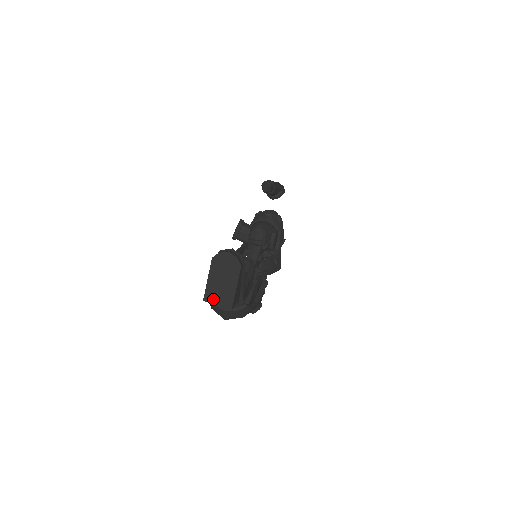
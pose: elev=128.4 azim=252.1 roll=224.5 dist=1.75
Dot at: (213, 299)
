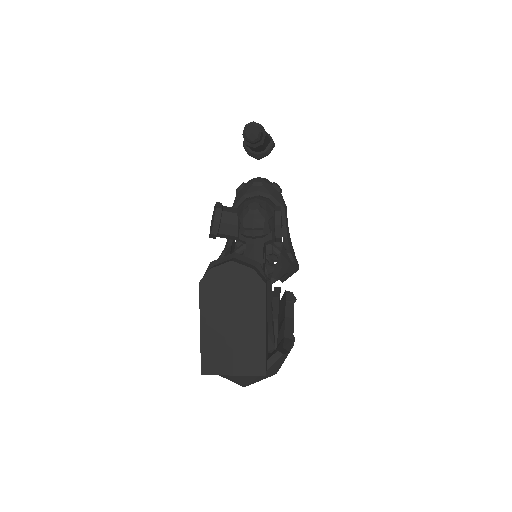
Dot at: (221, 366)
